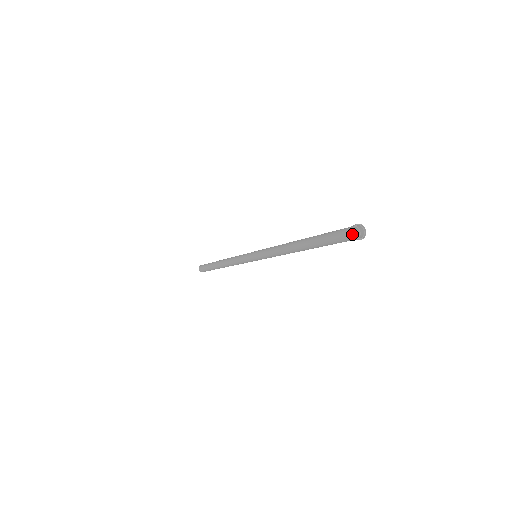
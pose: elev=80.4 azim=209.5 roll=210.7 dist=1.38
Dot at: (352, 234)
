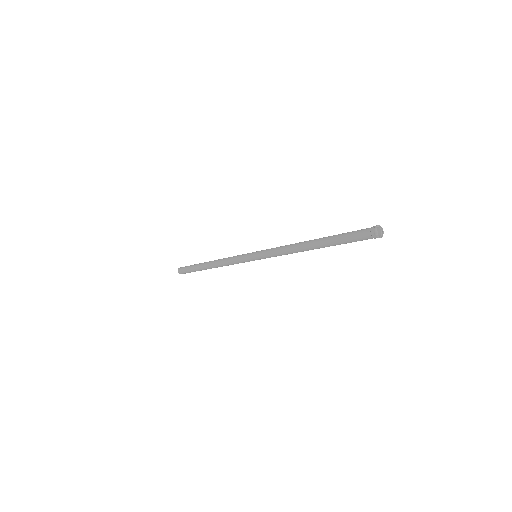
Dot at: (374, 230)
